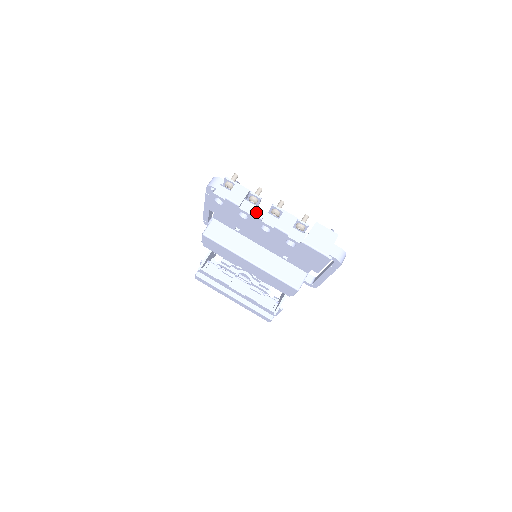
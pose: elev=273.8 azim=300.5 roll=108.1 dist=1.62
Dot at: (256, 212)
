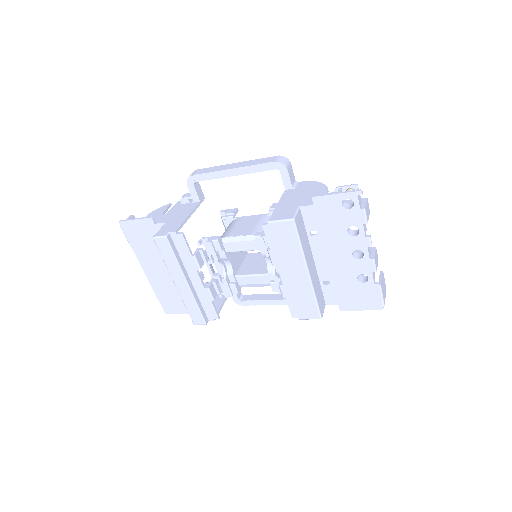
Dot at: occluded
